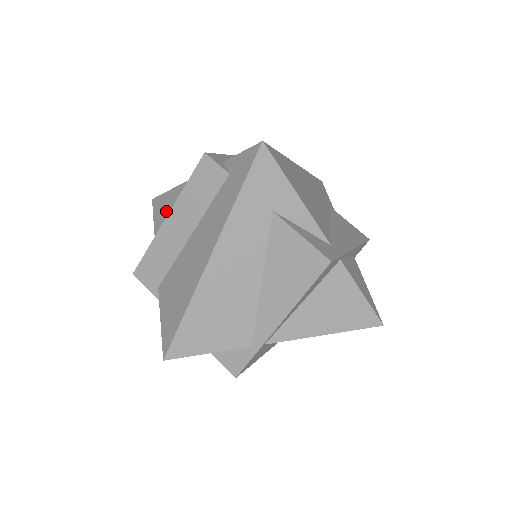
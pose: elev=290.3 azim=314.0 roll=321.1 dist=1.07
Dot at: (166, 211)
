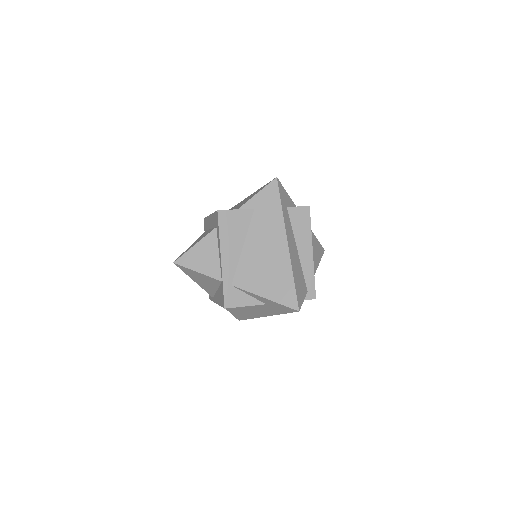
Dot at: (196, 241)
